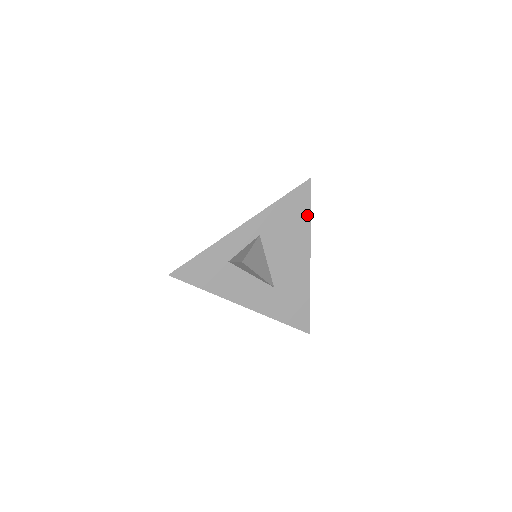
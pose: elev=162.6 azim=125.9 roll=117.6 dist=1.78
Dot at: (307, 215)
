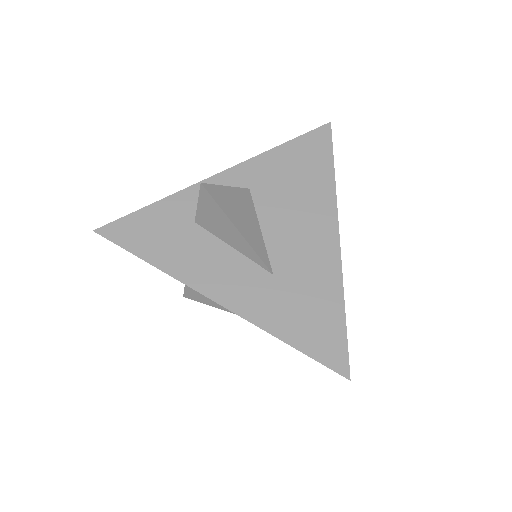
Dot at: (328, 169)
